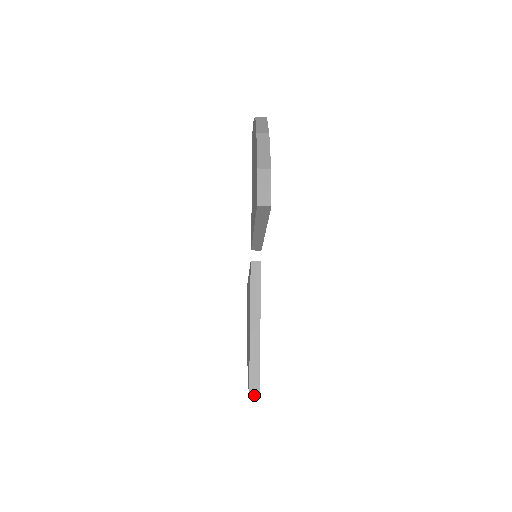
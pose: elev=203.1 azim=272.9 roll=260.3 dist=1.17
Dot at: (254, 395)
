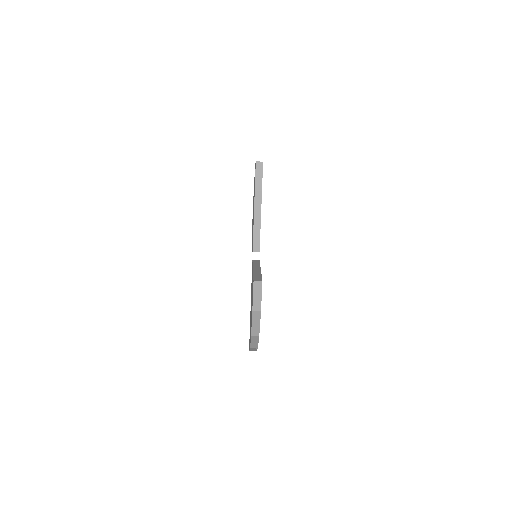
Dot at: (258, 281)
